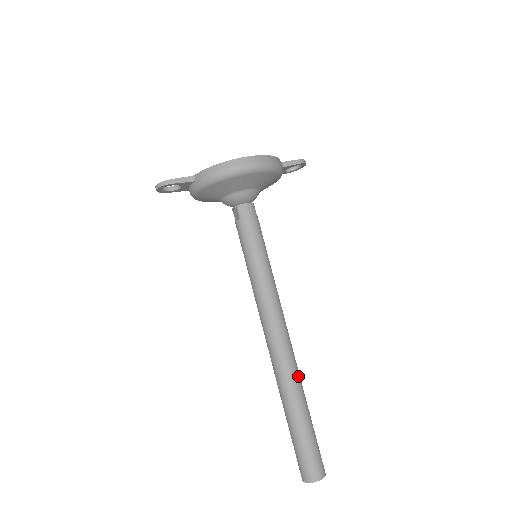
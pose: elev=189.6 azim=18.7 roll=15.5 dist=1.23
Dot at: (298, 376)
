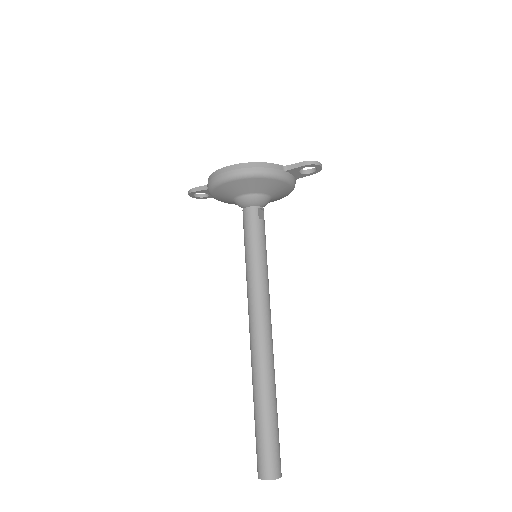
Dot at: (266, 375)
